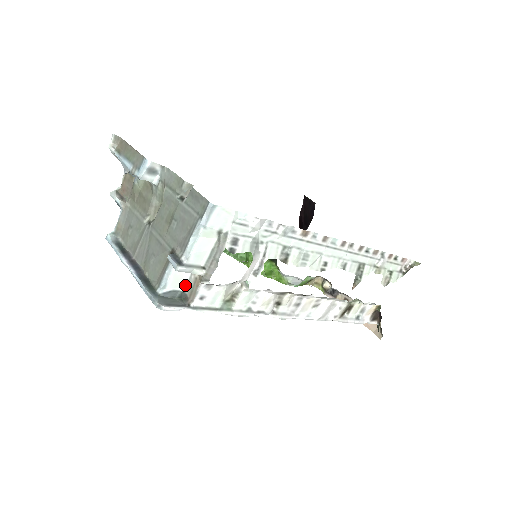
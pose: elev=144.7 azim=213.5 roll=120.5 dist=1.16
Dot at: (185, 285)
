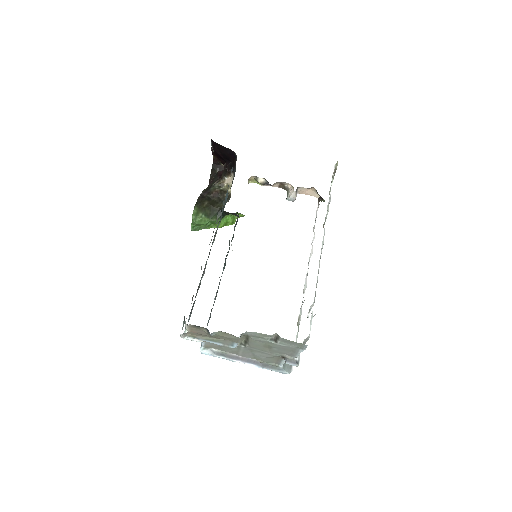
Dot at: occluded
